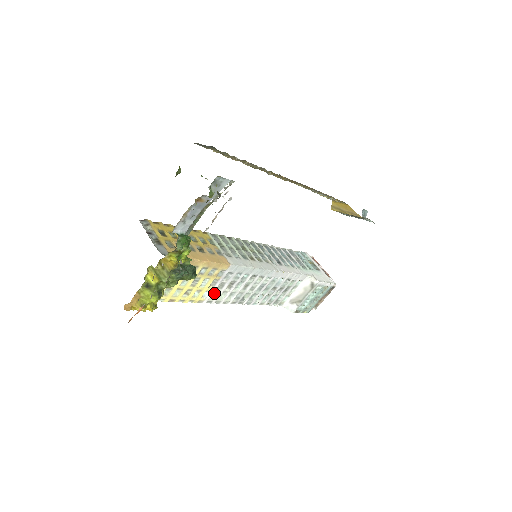
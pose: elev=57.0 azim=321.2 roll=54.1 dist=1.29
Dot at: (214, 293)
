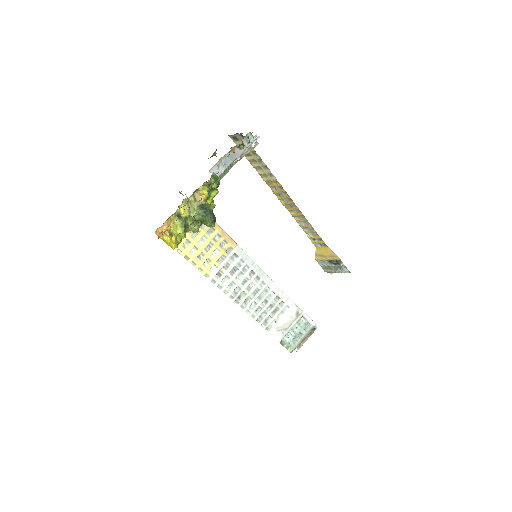
Dot at: (219, 273)
